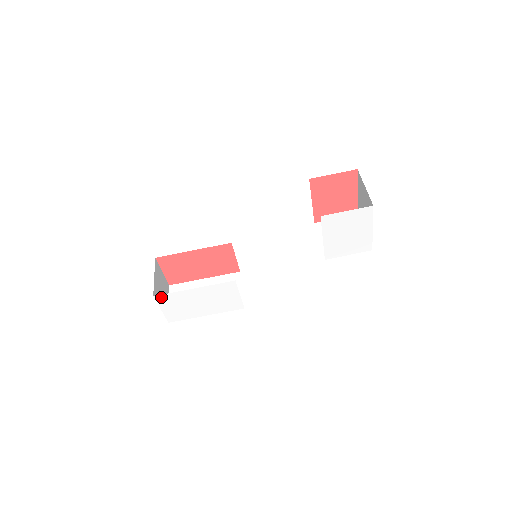
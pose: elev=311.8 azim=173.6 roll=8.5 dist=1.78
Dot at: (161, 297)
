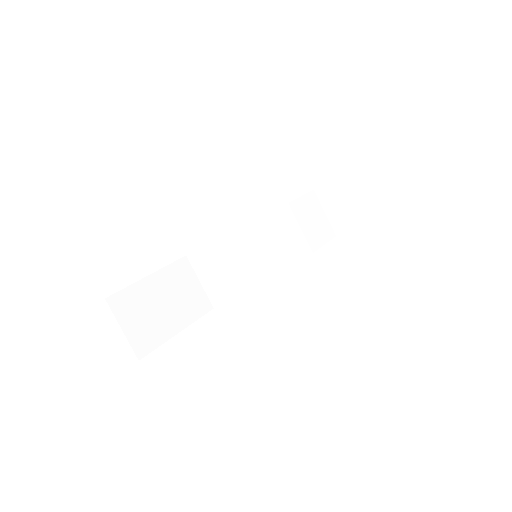
Dot at: occluded
